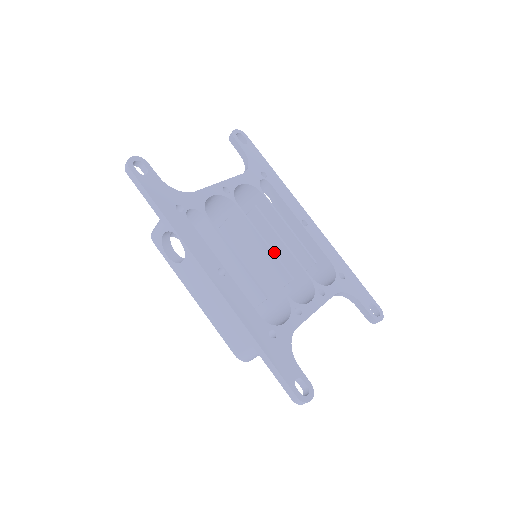
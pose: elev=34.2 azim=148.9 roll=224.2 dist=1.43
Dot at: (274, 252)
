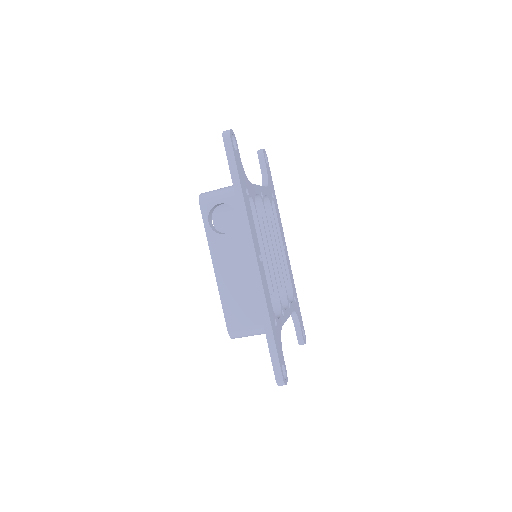
Dot at: occluded
